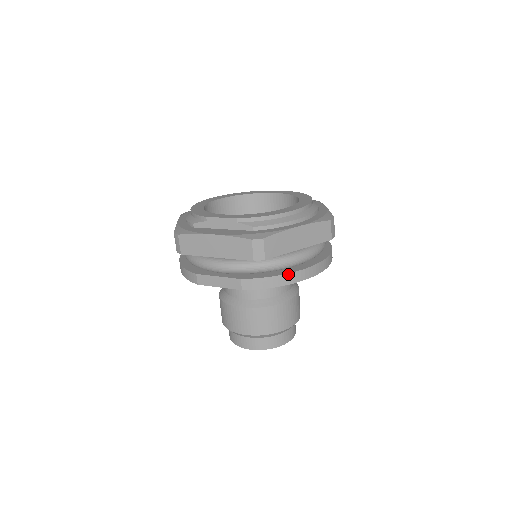
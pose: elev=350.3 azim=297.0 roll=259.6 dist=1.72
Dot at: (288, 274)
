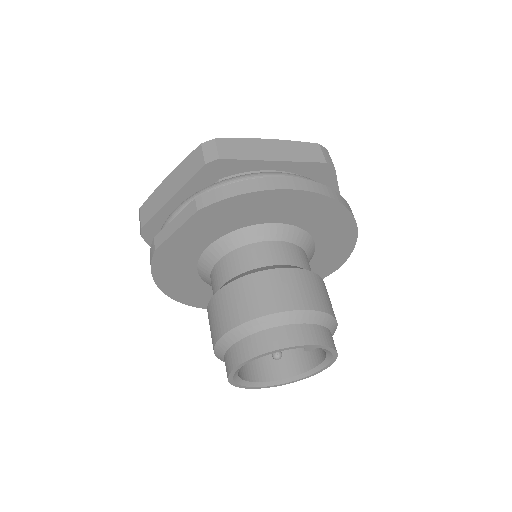
Dot at: (258, 179)
